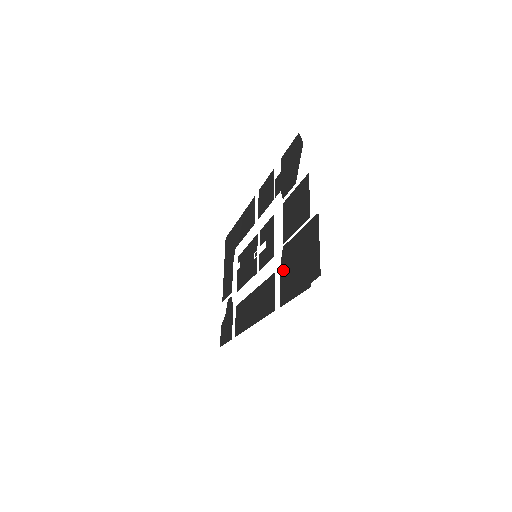
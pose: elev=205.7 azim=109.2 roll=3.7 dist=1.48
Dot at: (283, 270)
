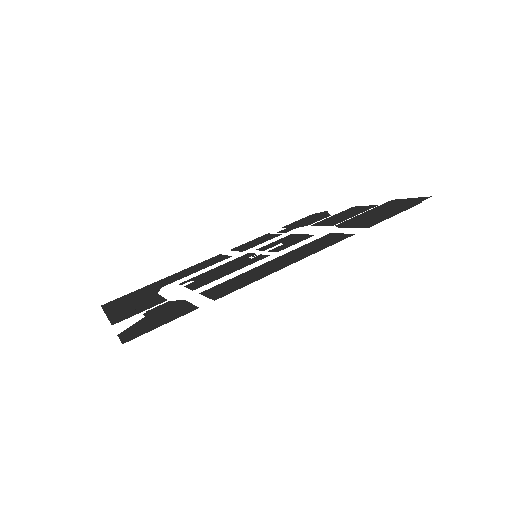
Dot at: (351, 225)
